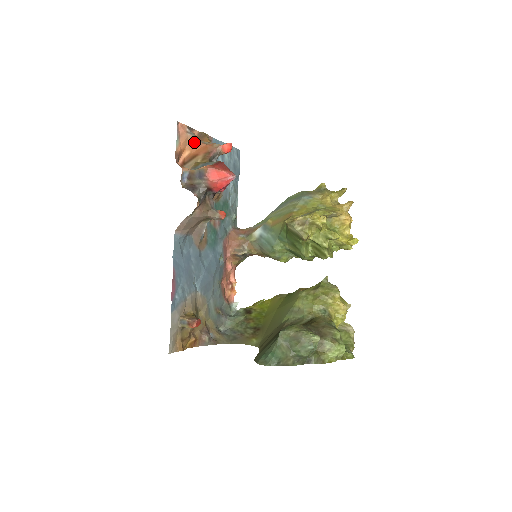
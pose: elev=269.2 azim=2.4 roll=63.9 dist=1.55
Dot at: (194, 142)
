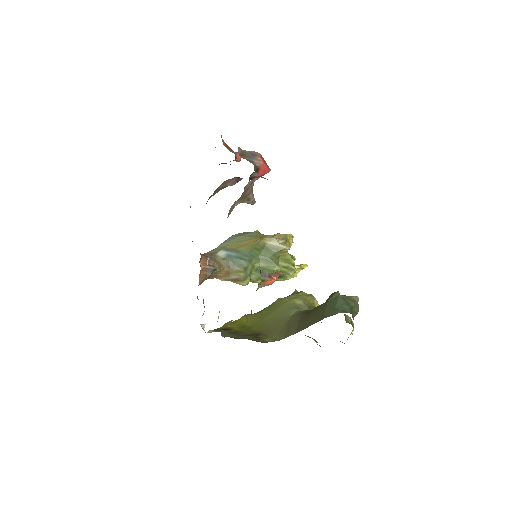
Dot at: occluded
